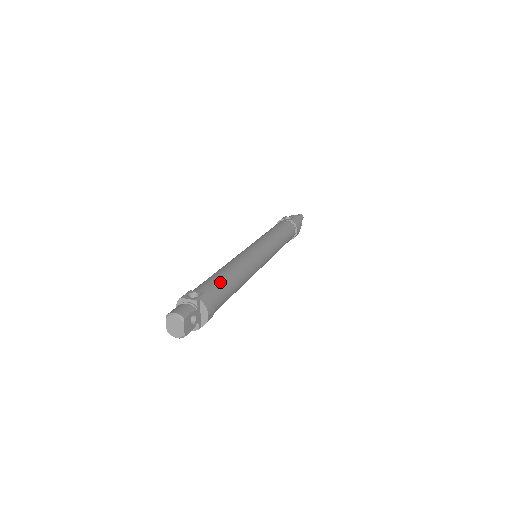
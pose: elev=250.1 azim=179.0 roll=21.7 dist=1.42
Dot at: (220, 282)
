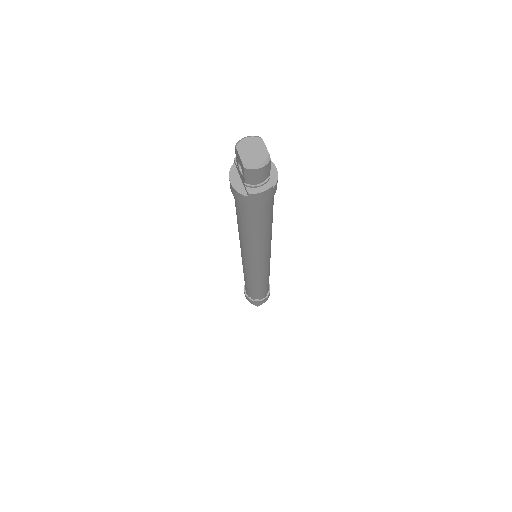
Dot at: occluded
